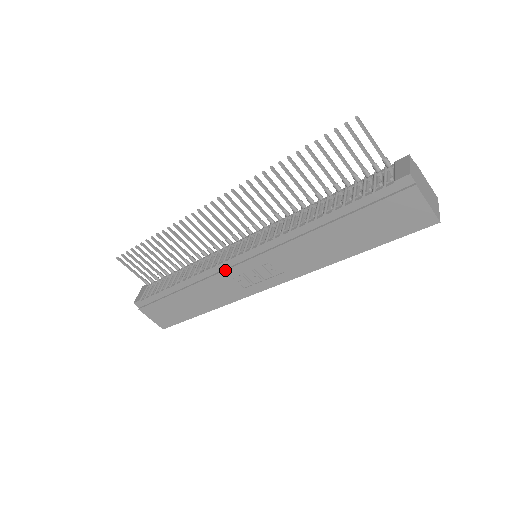
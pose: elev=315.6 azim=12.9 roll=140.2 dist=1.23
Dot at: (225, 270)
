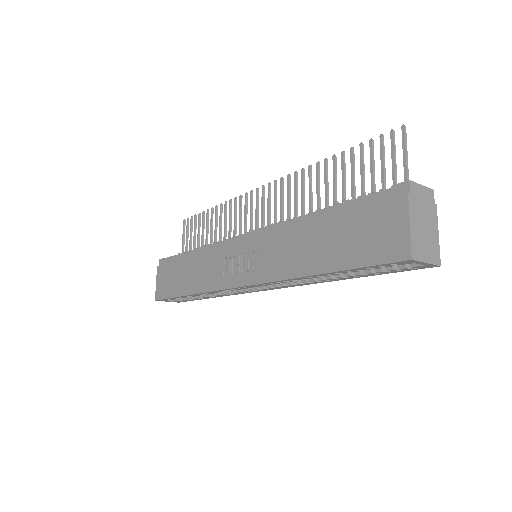
Dot at: (224, 247)
